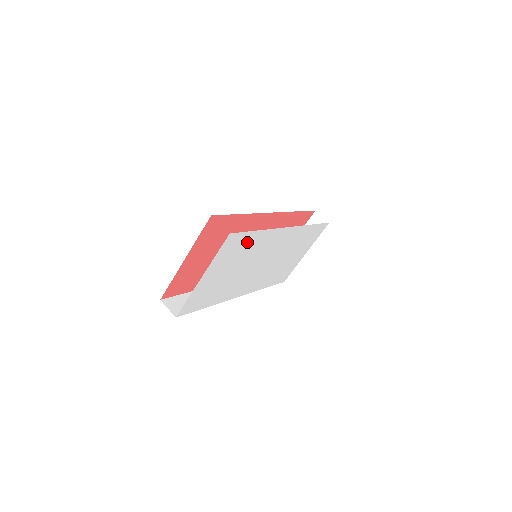
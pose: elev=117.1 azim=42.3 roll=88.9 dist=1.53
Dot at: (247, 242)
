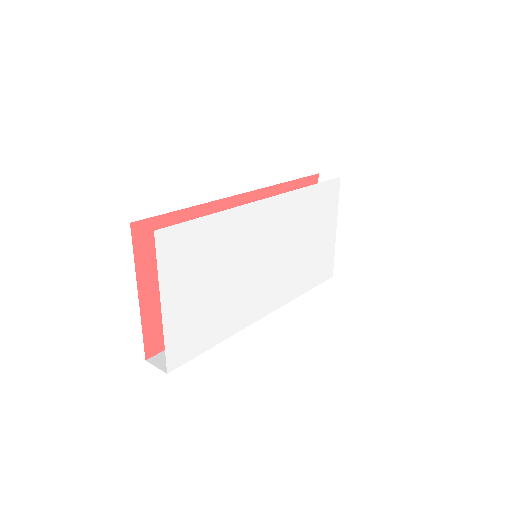
Dot at: (204, 236)
